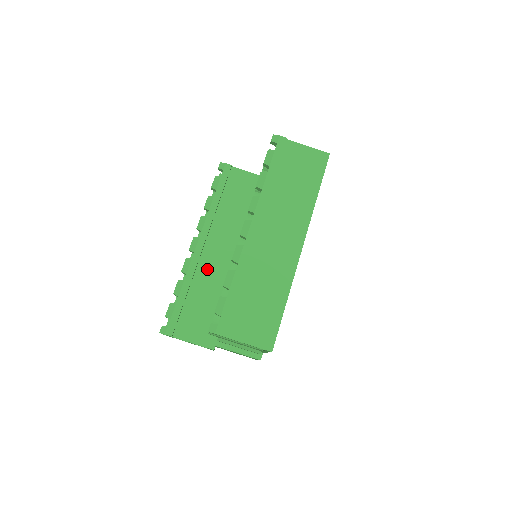
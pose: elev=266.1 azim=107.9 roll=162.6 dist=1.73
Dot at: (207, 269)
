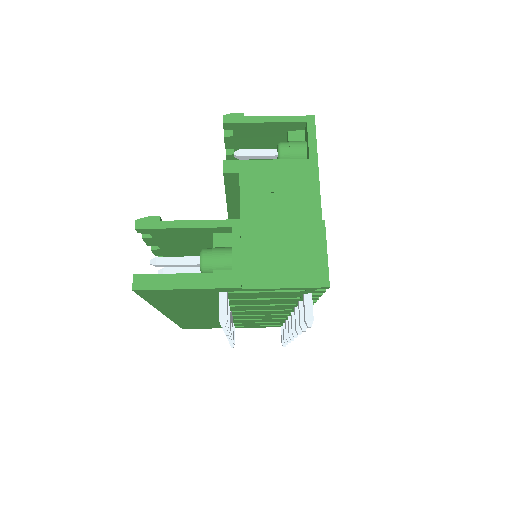
Dot at: occluded
